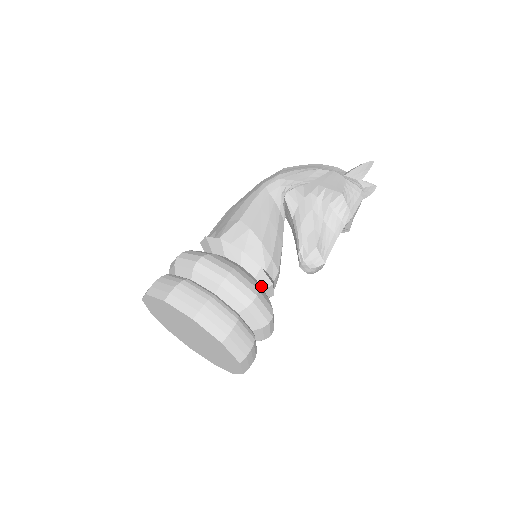
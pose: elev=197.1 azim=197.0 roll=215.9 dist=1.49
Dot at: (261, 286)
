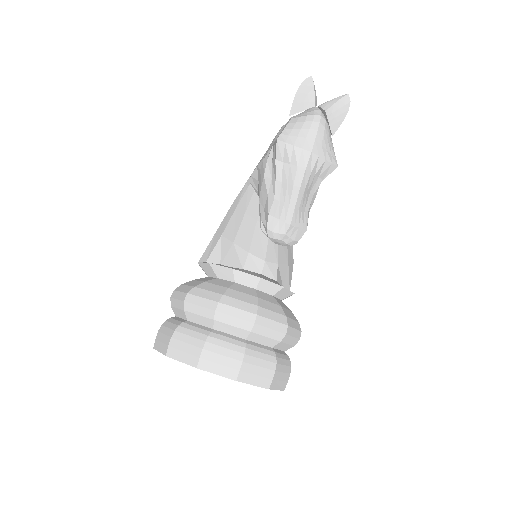
Dot at: (249, 287)
